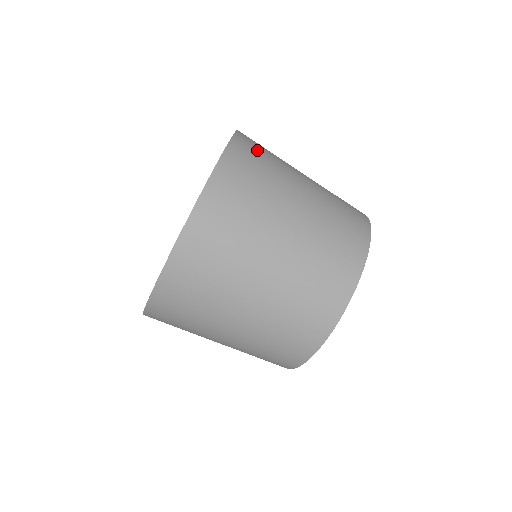
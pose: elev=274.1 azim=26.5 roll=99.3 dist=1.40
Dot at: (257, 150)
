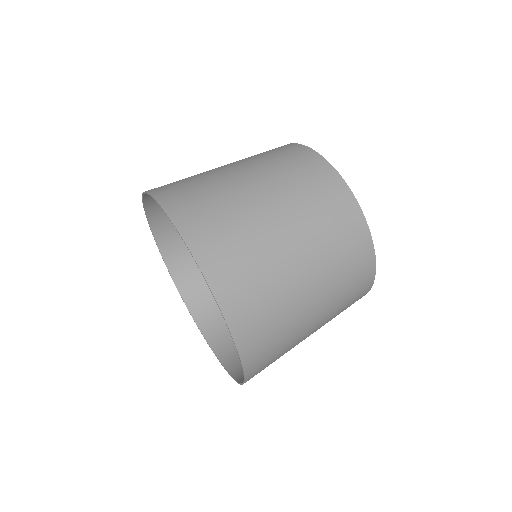
Dot at: (240, 277)
